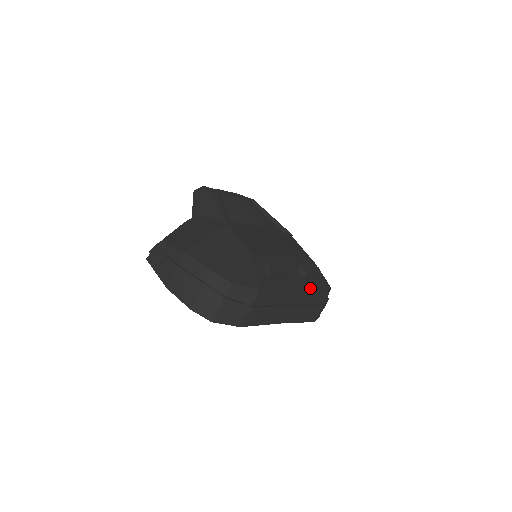
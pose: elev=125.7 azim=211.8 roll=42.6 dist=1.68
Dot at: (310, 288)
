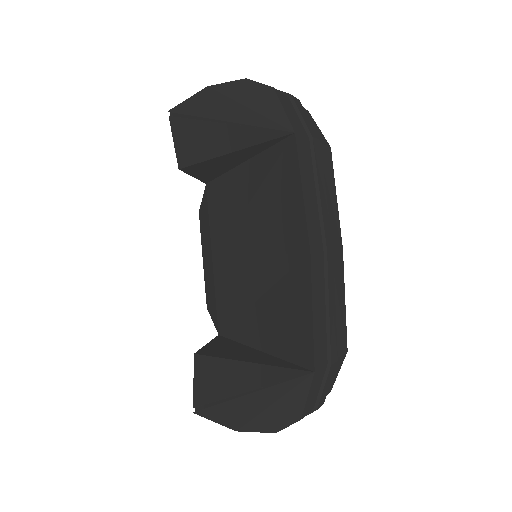
Dot at: occluded
